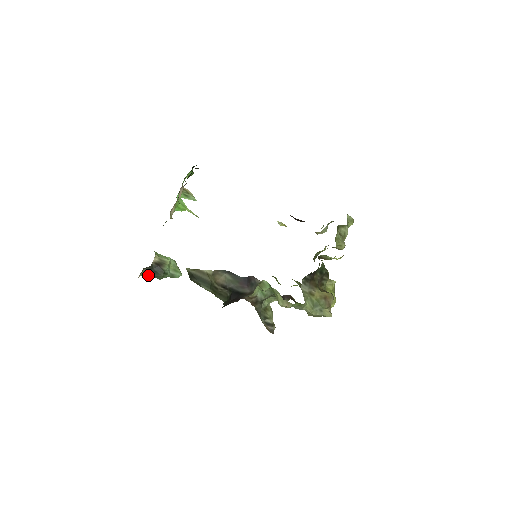
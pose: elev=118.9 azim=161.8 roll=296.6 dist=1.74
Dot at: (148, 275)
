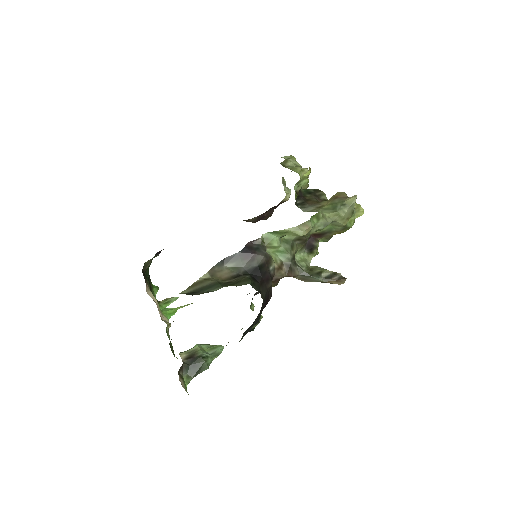
Dot at: (192, 376)
